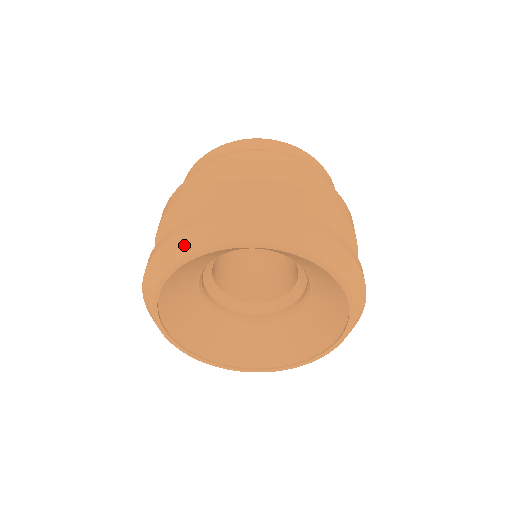
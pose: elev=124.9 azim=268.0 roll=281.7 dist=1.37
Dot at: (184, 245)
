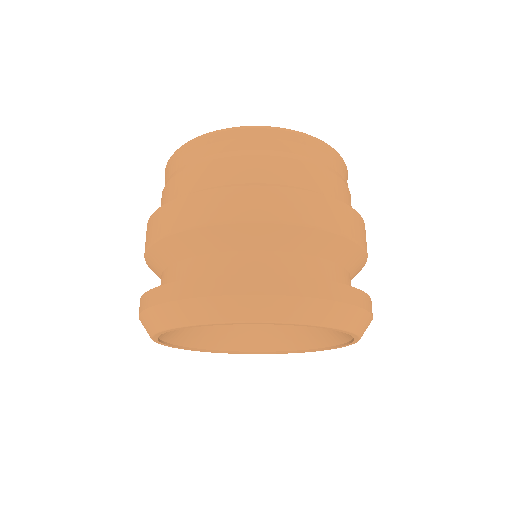
Dot at: (180, 315)
